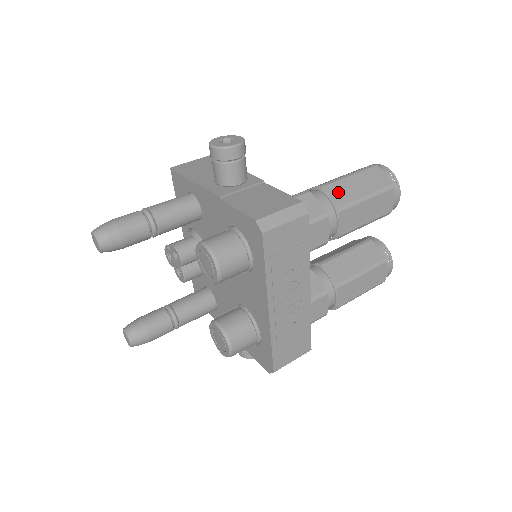
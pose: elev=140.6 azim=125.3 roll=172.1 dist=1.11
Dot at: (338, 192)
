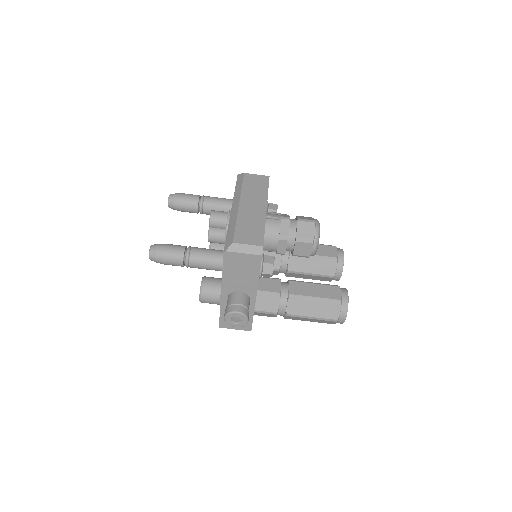
Dot at: (293, 318)
